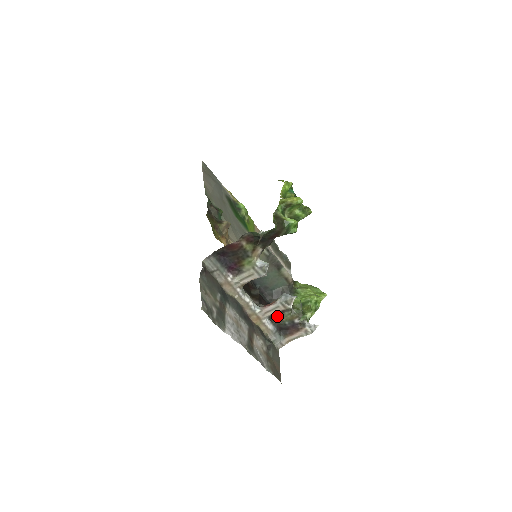
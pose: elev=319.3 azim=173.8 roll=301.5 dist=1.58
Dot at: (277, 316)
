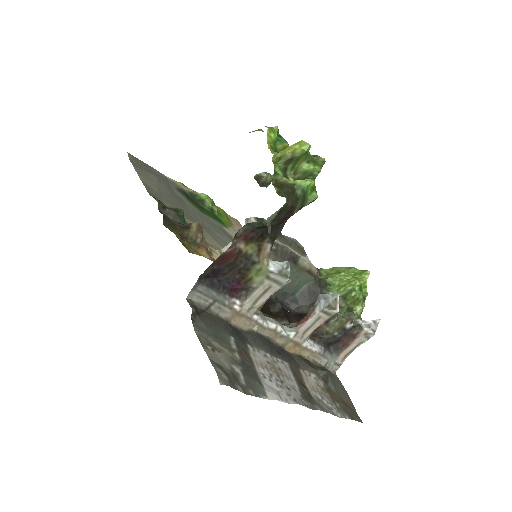
Dot at: occluded
